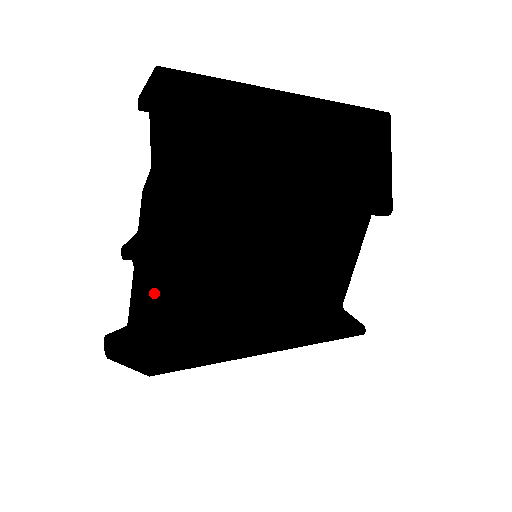
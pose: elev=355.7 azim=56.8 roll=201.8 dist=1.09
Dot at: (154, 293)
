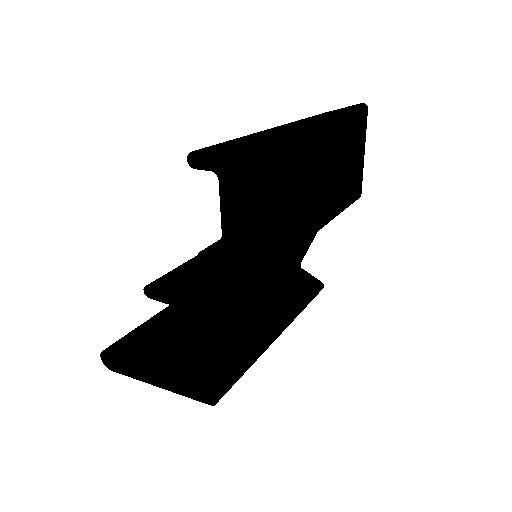
Dot at: (202, 333)
